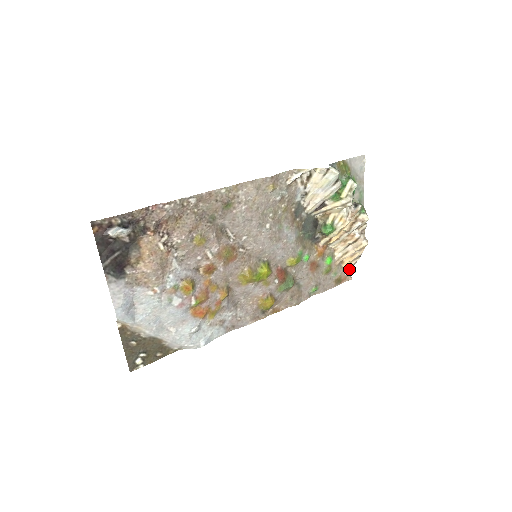
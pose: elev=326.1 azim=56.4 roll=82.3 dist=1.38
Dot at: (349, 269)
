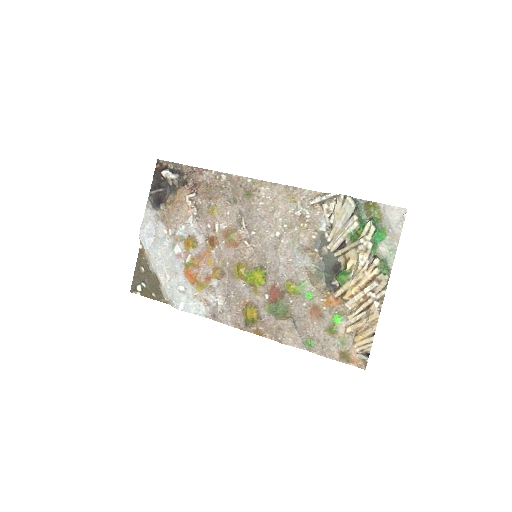
Dot at: (365, 353)
